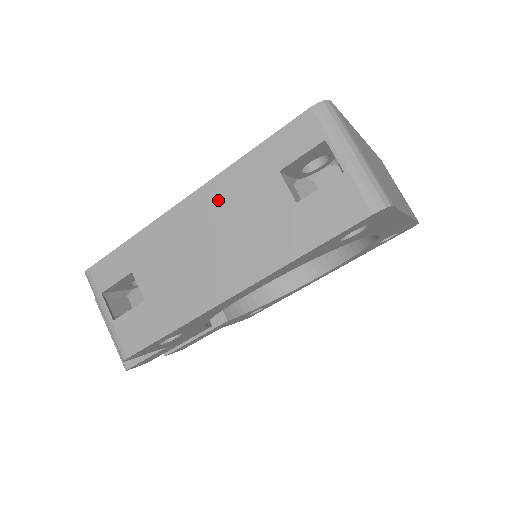
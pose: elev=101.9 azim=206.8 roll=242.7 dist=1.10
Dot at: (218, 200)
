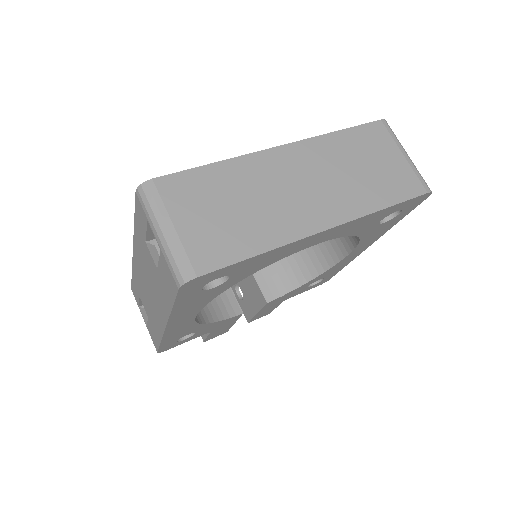
Dot at: (139, 257)
